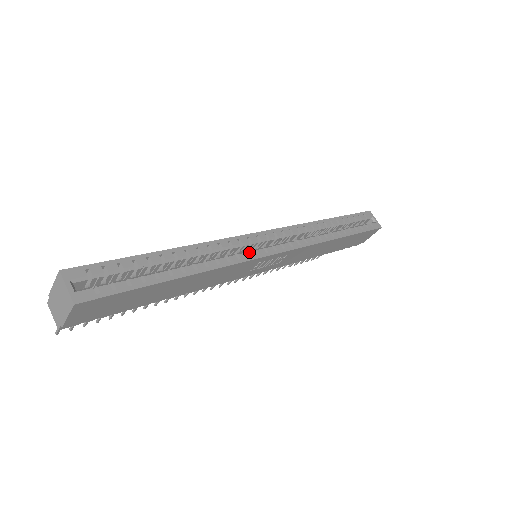
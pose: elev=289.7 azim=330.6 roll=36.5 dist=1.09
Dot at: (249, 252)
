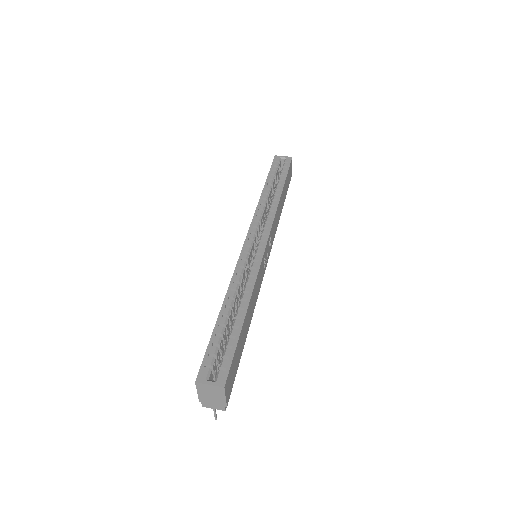
Dot at: (255, 259)
